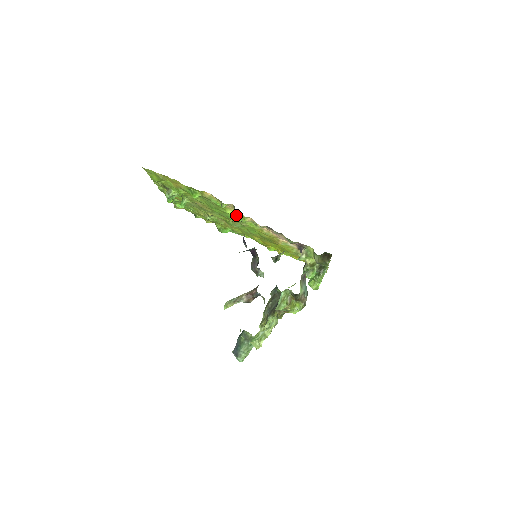
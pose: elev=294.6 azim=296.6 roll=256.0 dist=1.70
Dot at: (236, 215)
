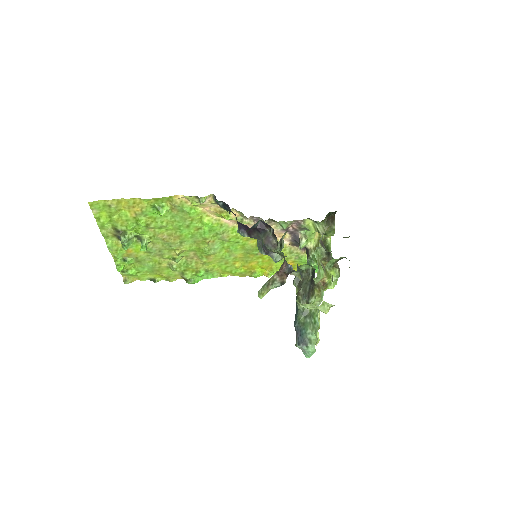
Dot at: (214, 222)
